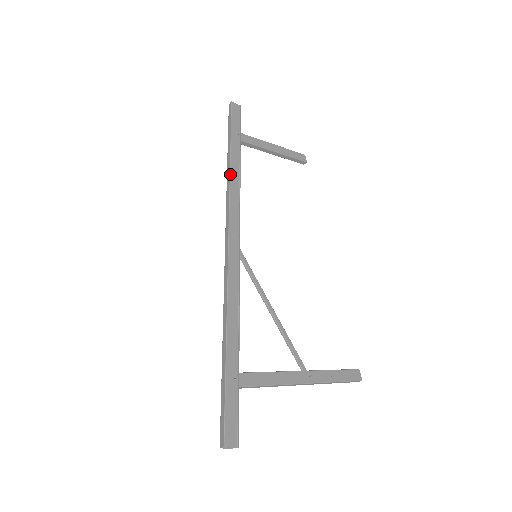
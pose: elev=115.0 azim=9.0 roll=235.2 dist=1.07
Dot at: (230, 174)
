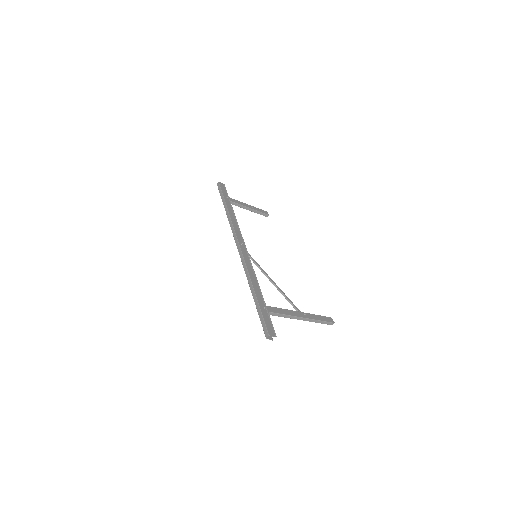
Dot at: (230, 216)
